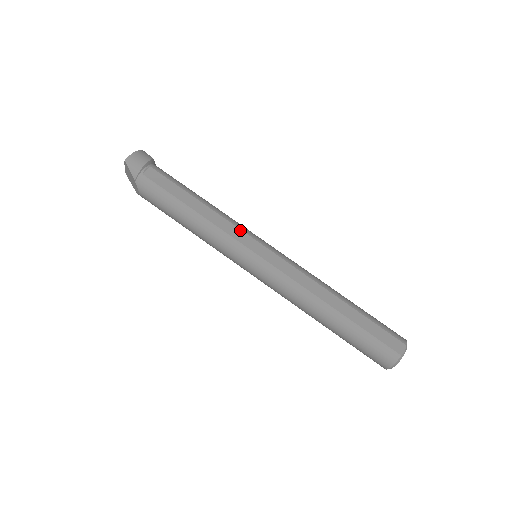
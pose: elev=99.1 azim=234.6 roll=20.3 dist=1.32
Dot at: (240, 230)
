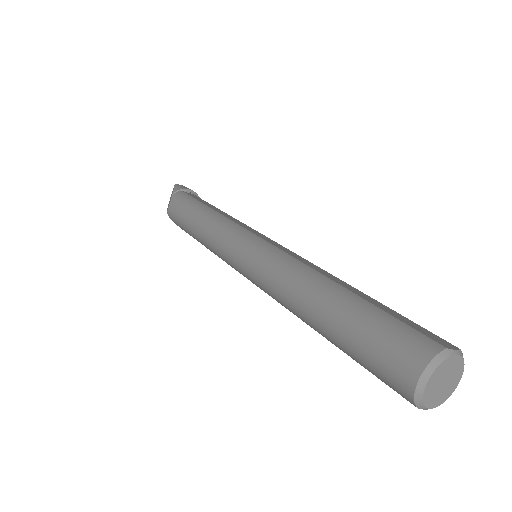
Dot at: (250, 227)
